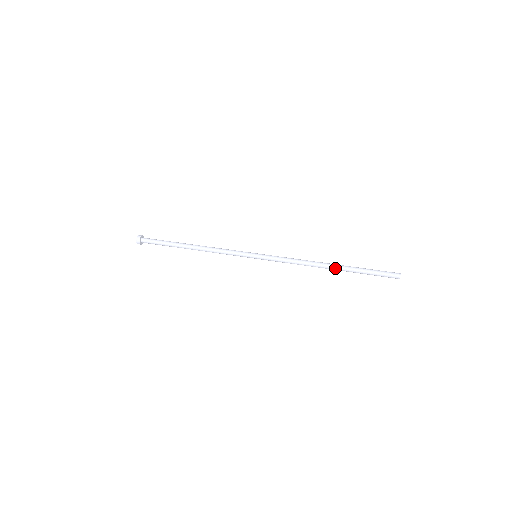
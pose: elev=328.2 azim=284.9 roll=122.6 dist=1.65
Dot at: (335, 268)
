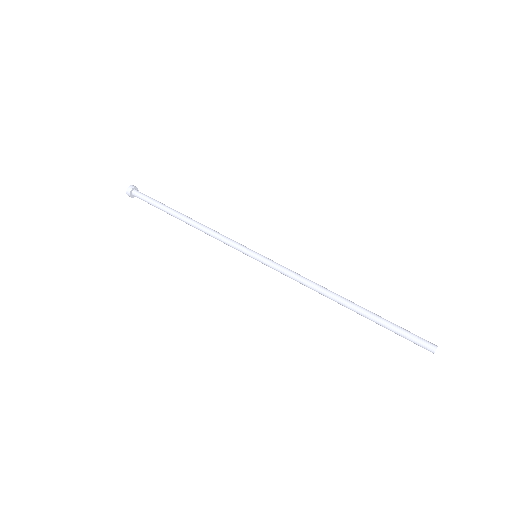
Dot at: (351, 305)
